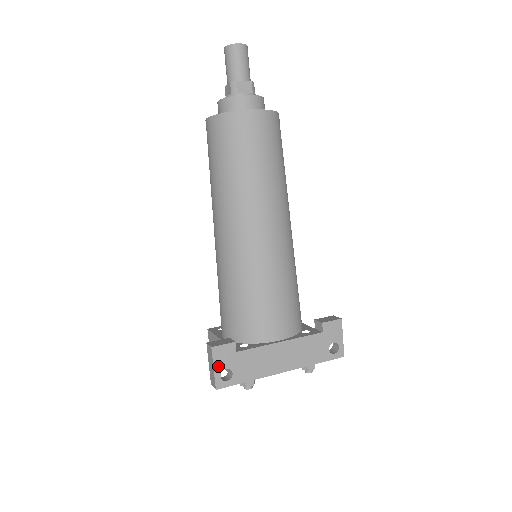
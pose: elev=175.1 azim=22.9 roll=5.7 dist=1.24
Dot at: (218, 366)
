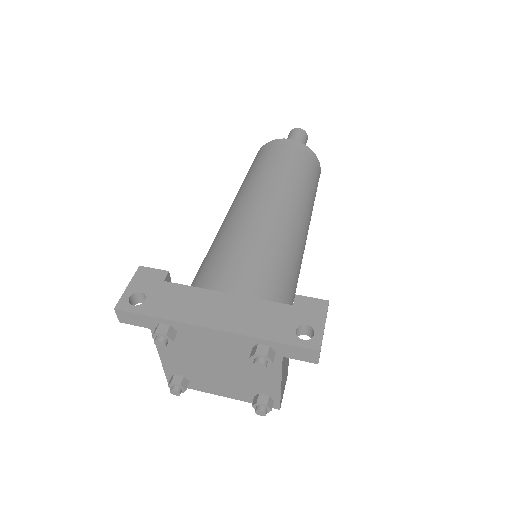
Dot at: (134, 286)
